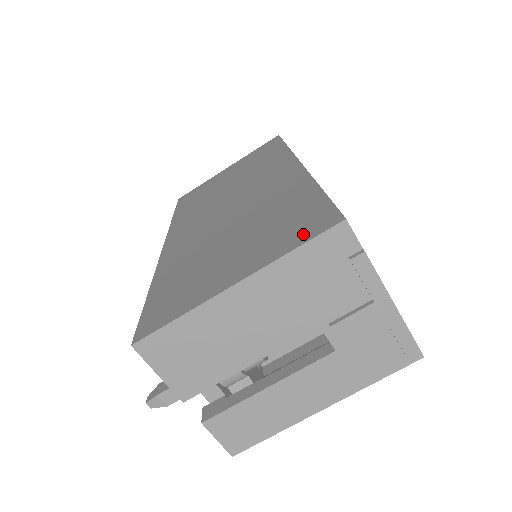
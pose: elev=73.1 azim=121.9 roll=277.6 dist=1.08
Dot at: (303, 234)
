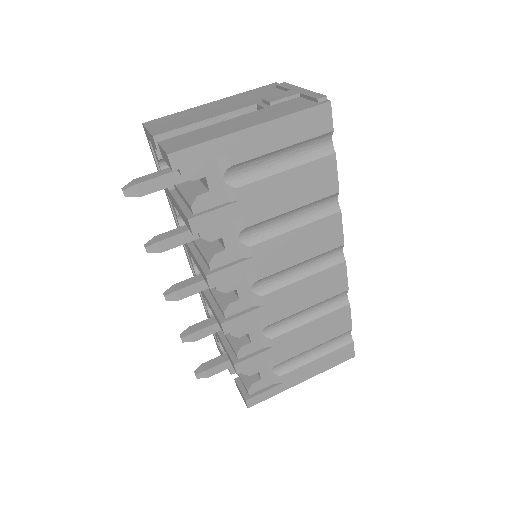
Dot at: occluded
